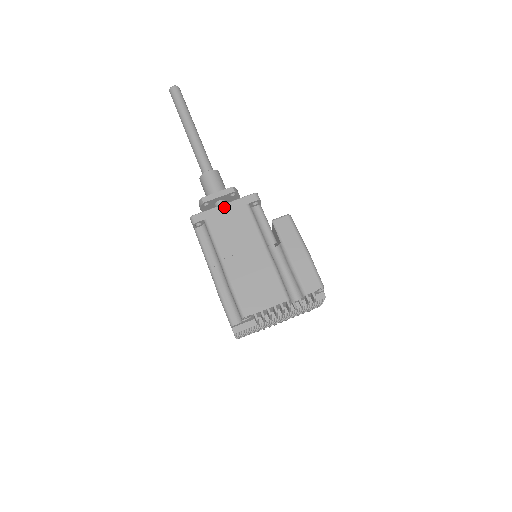
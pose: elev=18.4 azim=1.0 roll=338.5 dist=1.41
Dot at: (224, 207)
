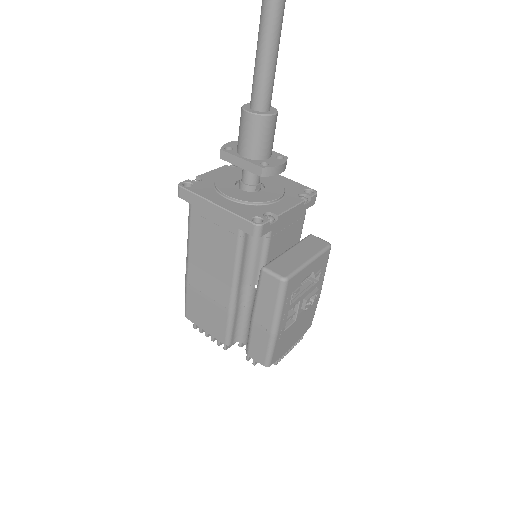
Dot at: (214, 208)
